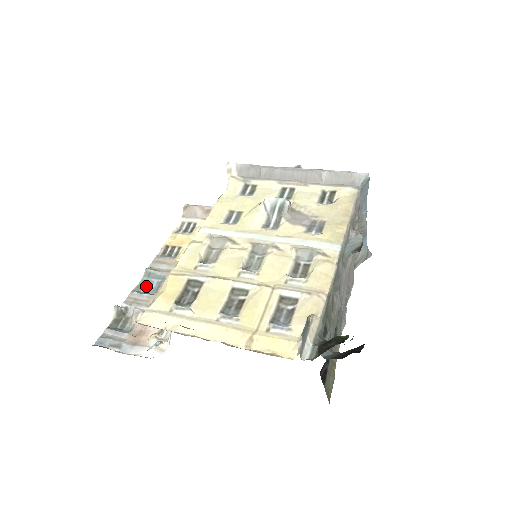
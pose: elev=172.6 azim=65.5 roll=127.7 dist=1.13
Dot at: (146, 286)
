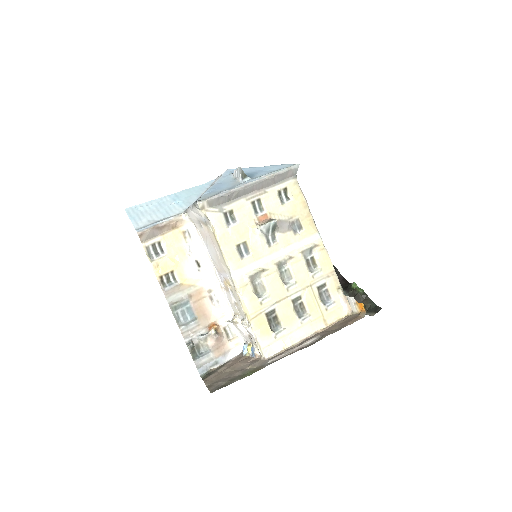
Dot at: (182, 316)
